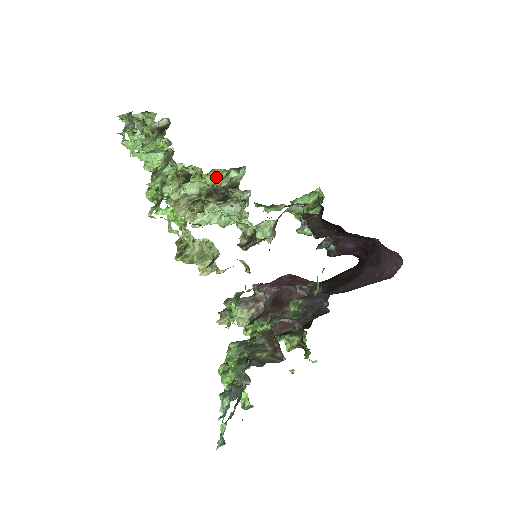
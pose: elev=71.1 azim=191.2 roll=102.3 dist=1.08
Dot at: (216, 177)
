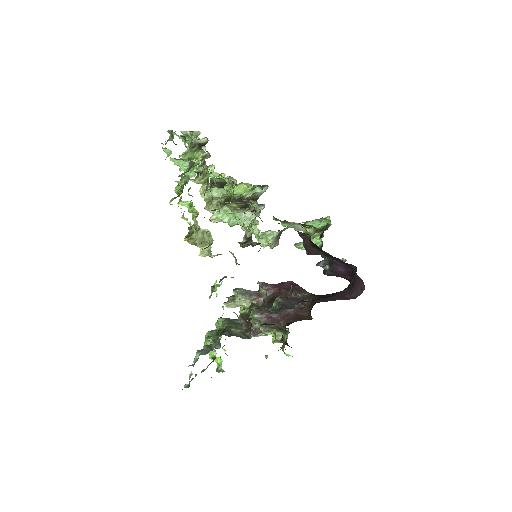
Dot at: (243, 189)
